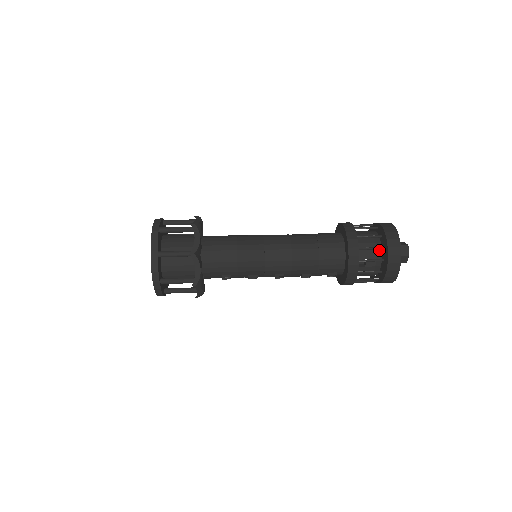
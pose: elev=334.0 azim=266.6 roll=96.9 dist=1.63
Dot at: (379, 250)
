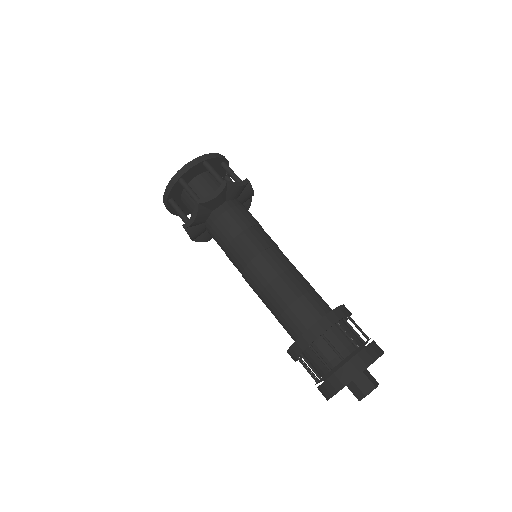
Dot at: (323, 373)
